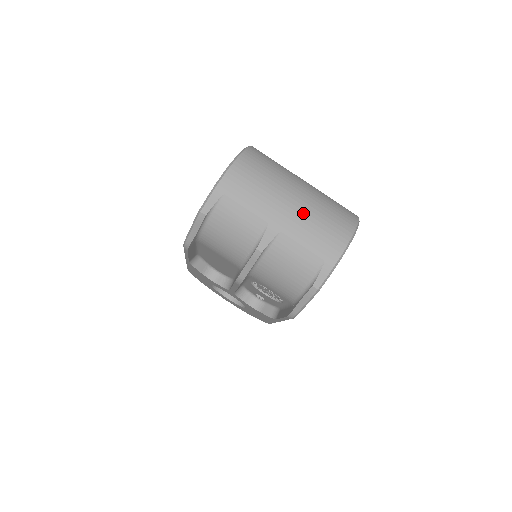
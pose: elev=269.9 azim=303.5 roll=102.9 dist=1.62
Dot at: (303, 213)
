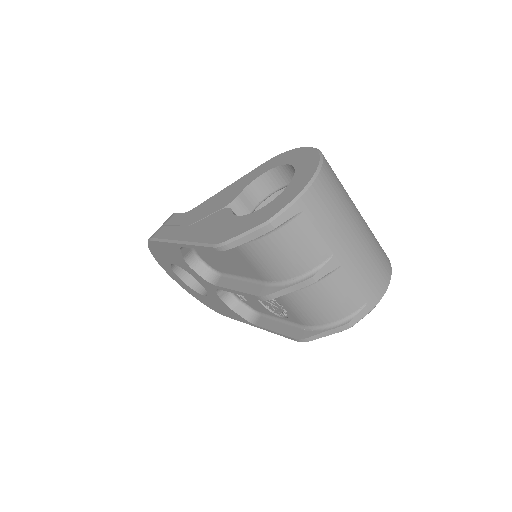
Dot at: (363, 249)
